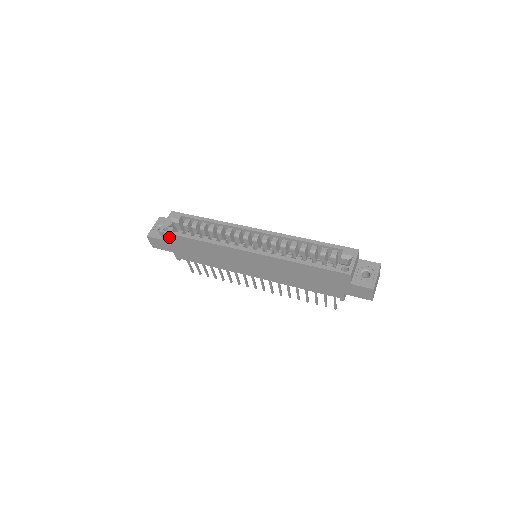
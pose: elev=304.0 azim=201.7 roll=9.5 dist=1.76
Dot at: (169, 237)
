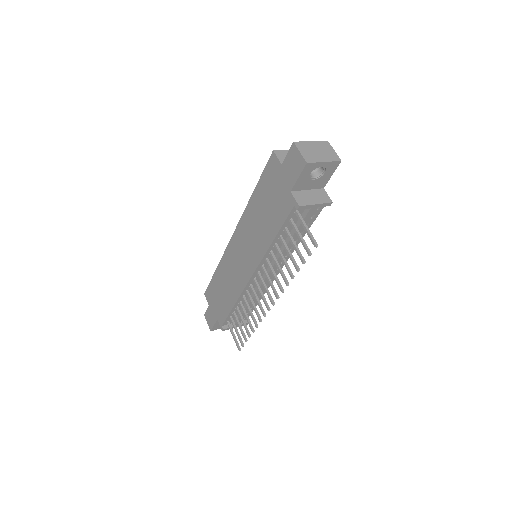
Dot at: (209, 294)
